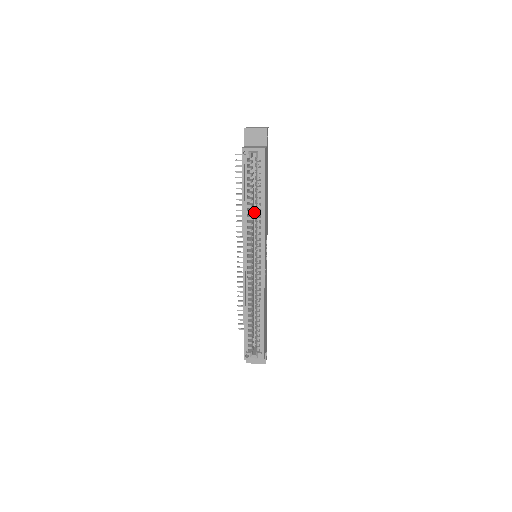
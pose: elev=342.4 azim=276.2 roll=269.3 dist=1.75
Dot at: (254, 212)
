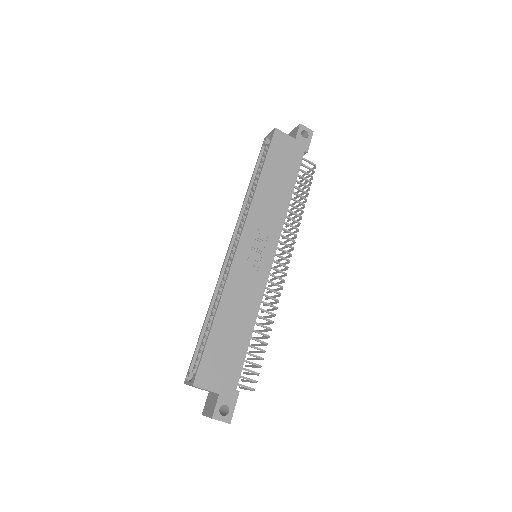
Dot at: occluded
